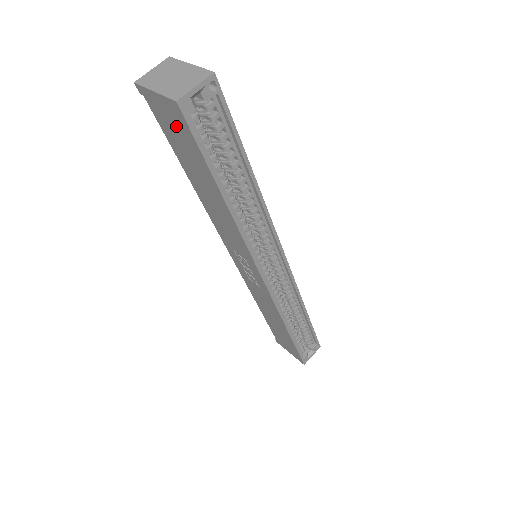
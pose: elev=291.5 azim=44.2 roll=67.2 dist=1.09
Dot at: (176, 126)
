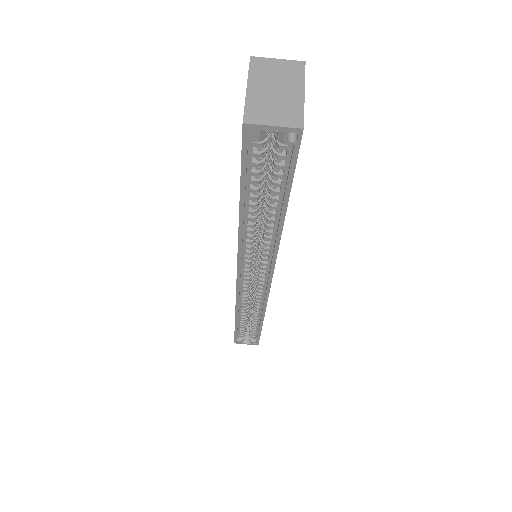
Dot at: occluded
